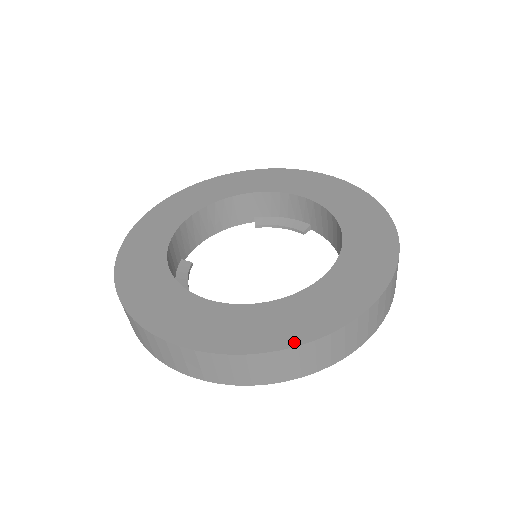
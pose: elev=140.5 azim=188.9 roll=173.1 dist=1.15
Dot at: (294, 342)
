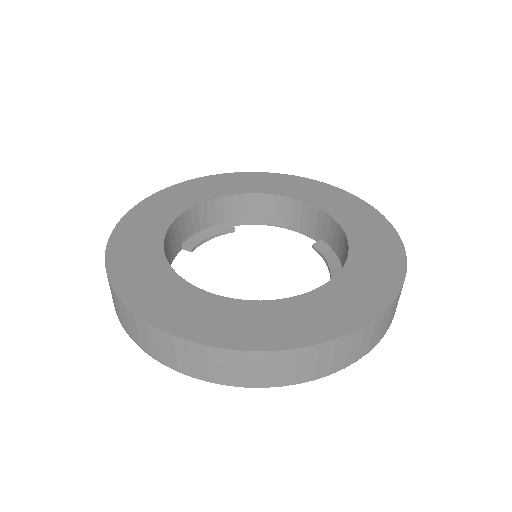
Dot at: (136, 308)
